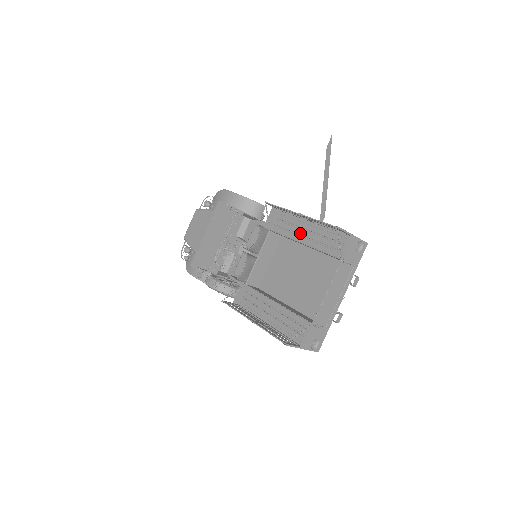
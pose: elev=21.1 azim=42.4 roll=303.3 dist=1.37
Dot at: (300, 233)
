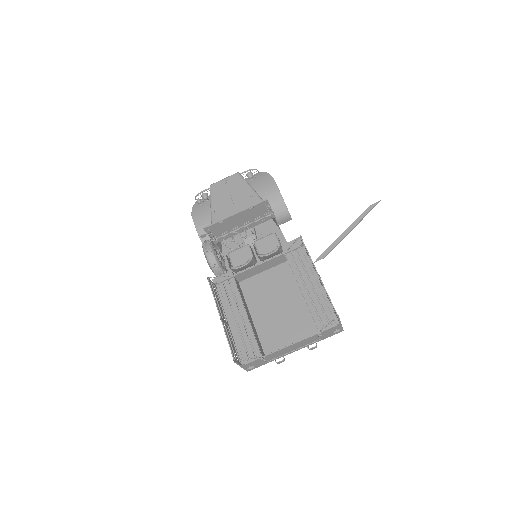
Dot at: (305, 280)
